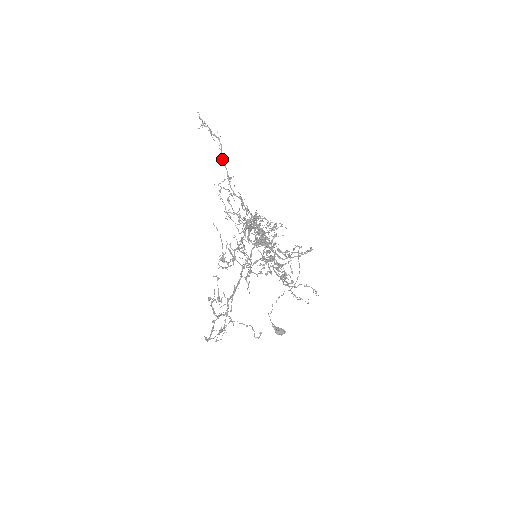
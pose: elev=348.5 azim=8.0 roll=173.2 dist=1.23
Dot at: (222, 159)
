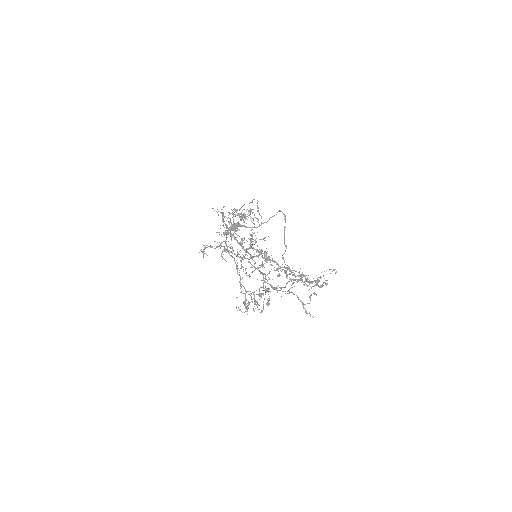
Dot at: occluded
